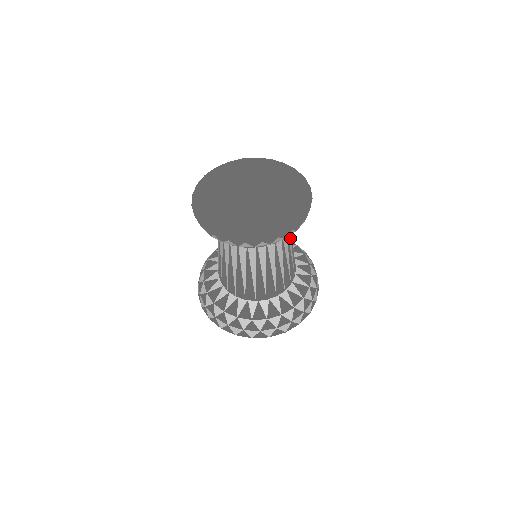
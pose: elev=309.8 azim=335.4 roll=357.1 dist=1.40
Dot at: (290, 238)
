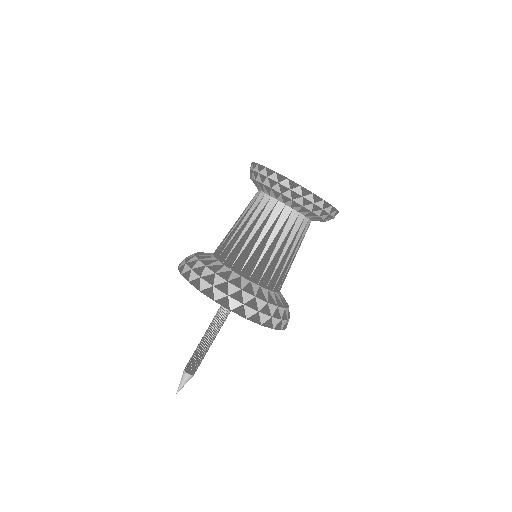
Dot at: (297, 242)
